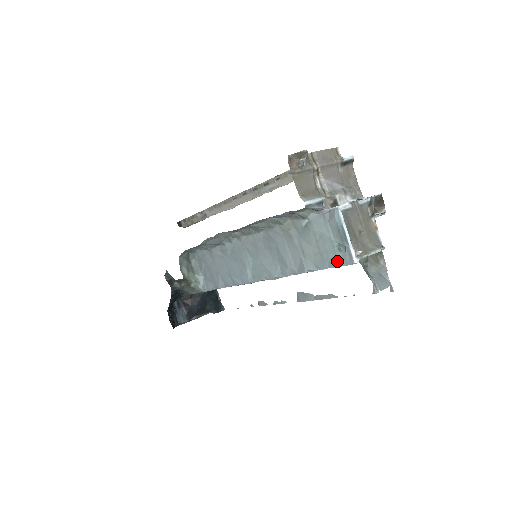
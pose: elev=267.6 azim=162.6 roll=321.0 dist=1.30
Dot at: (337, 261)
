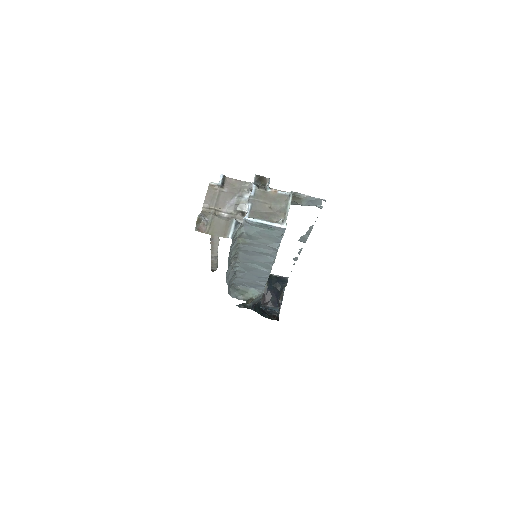
Dot at: (279, 234)
